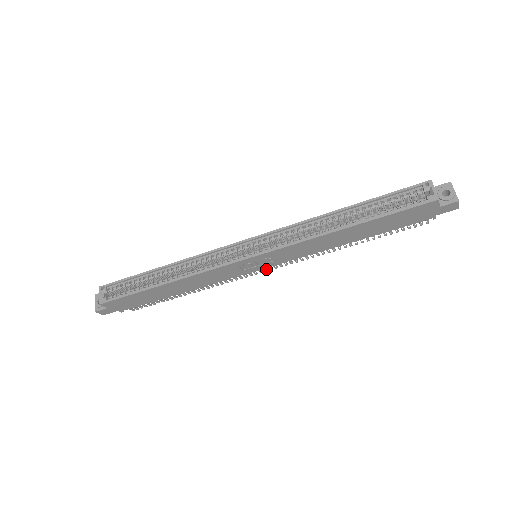
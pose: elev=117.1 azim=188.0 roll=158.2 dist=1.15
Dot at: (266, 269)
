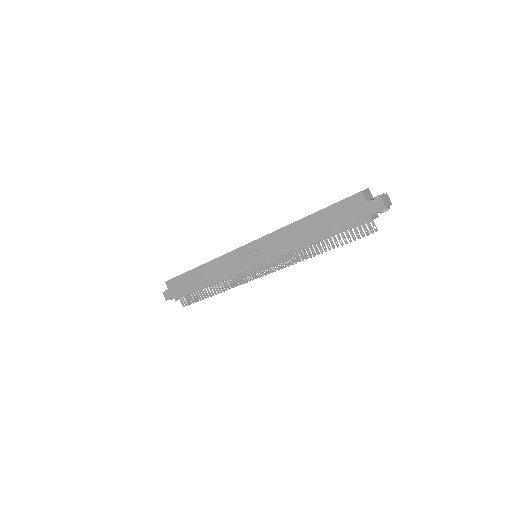
Dot at: occluded
